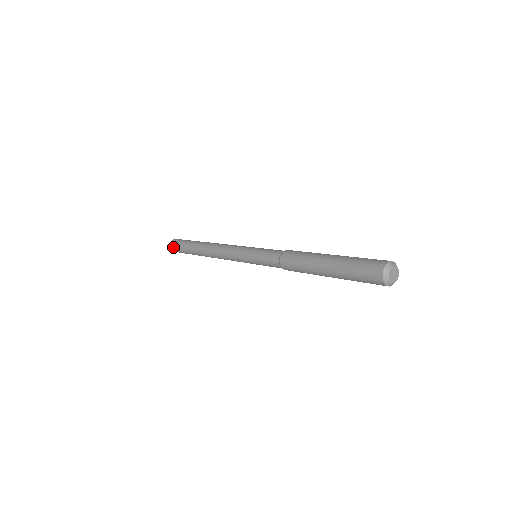
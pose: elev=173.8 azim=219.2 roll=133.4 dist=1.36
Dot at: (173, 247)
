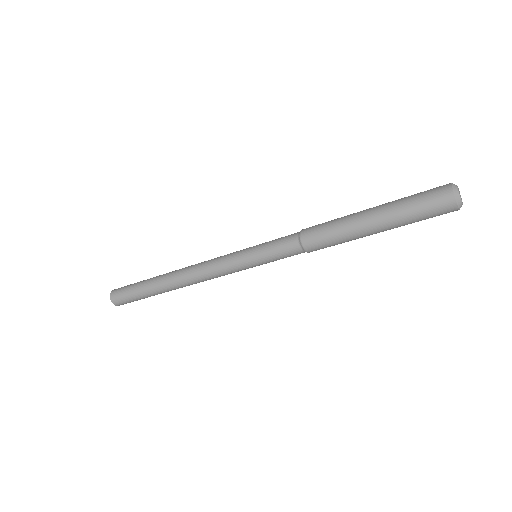
Dot at: (116, 293)
